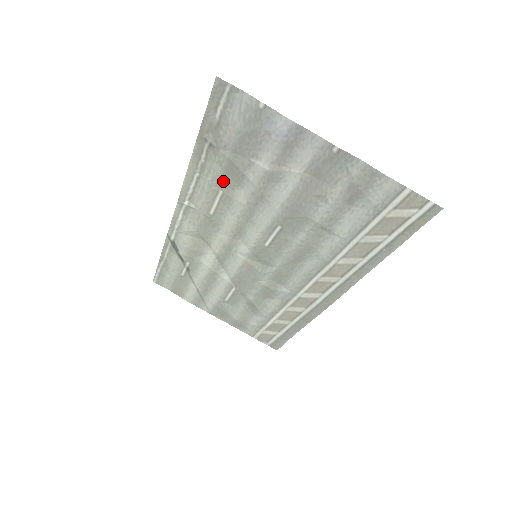
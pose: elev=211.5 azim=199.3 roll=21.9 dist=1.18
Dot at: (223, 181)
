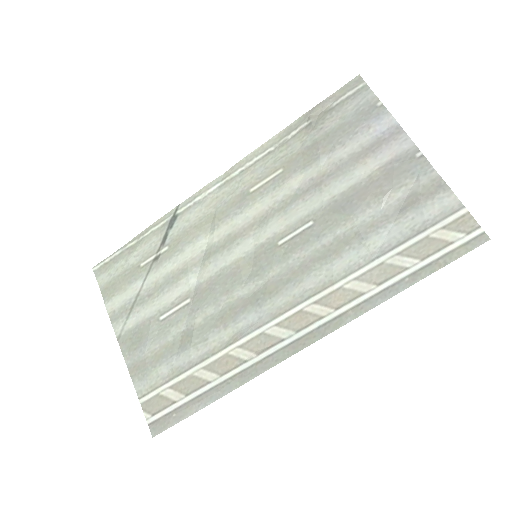
Dot at: (292, 160)
